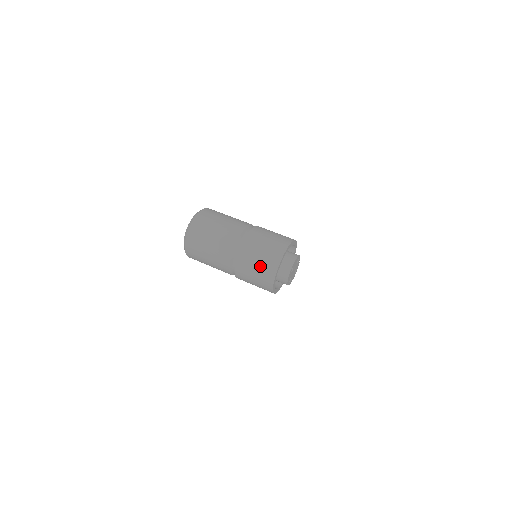
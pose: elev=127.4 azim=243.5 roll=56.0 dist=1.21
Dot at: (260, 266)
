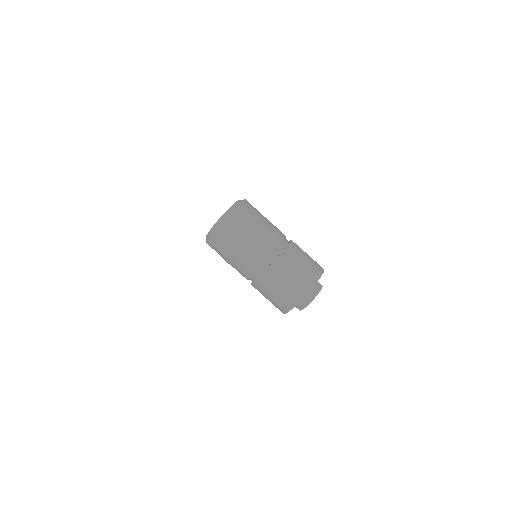
Dot at: (288, 286)
